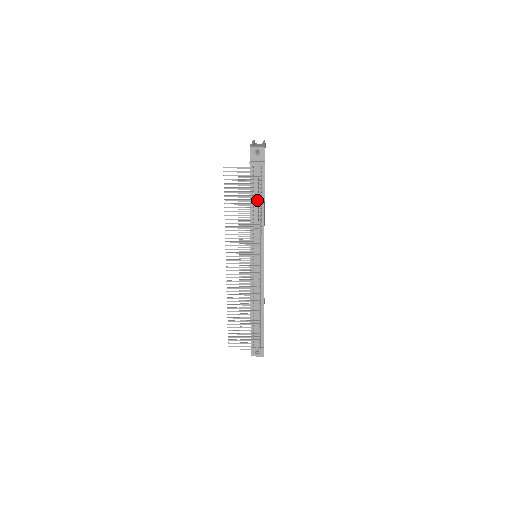
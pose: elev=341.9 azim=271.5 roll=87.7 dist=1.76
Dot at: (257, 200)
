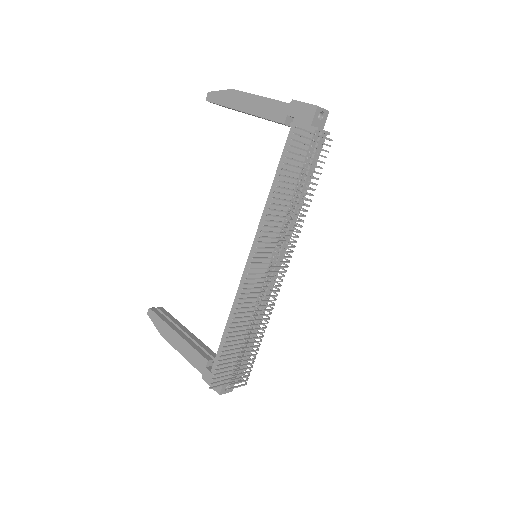
Dot at: occluded
